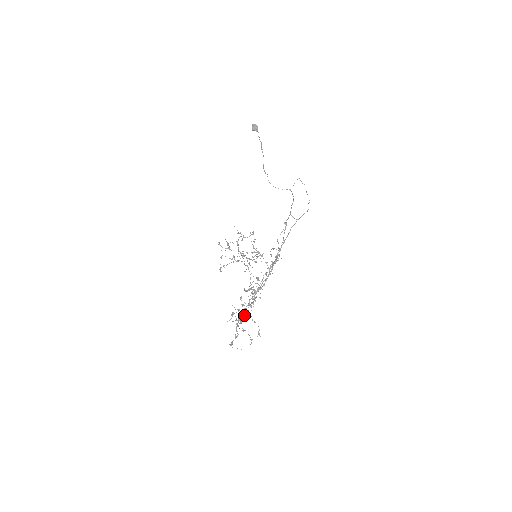
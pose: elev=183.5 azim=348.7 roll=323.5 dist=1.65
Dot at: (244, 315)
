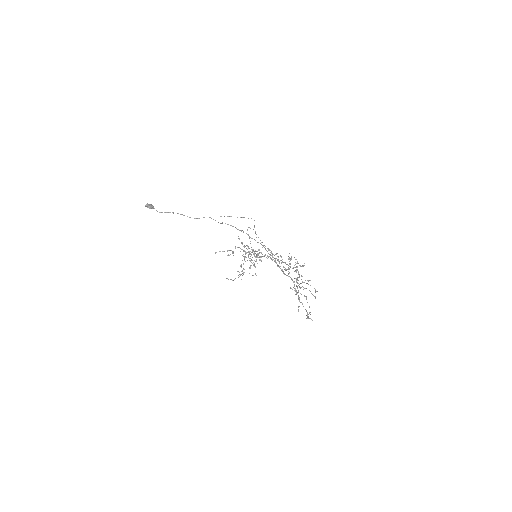
Dot at: occluded
